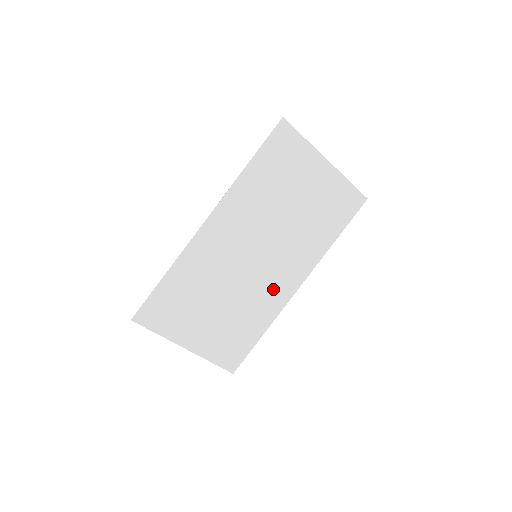
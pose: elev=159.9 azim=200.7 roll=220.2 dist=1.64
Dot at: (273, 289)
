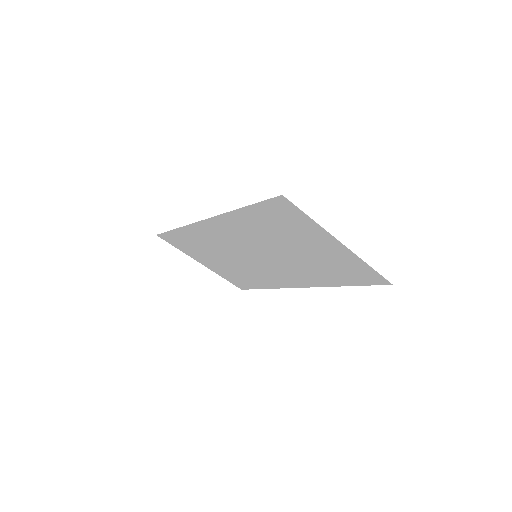
Dot at: (274, 276)
